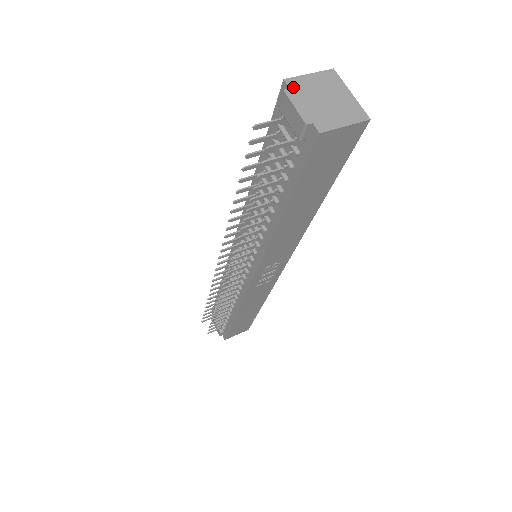
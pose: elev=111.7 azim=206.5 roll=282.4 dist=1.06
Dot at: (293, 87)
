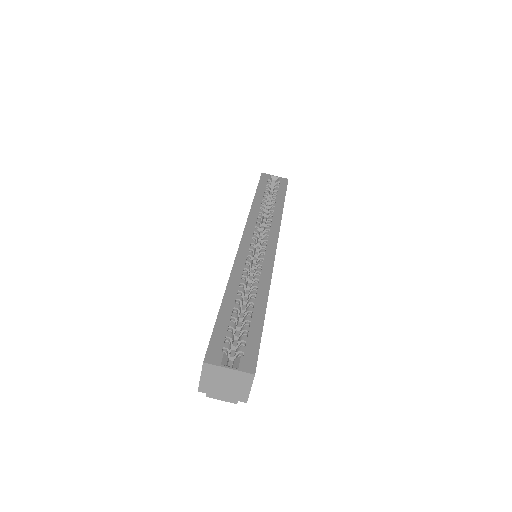
Dot at: (206, 392)
